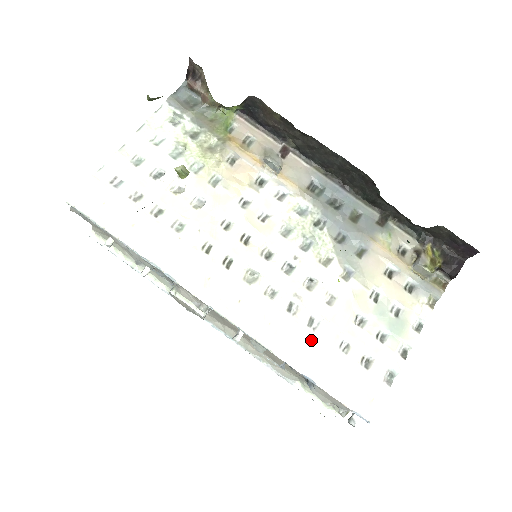
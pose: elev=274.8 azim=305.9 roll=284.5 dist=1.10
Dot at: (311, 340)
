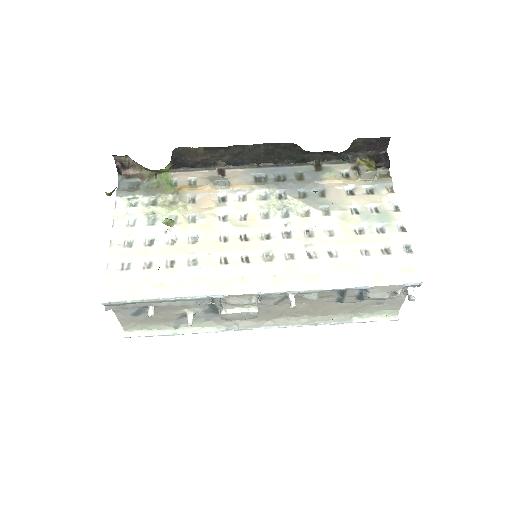
Dot at: (341, 264)
